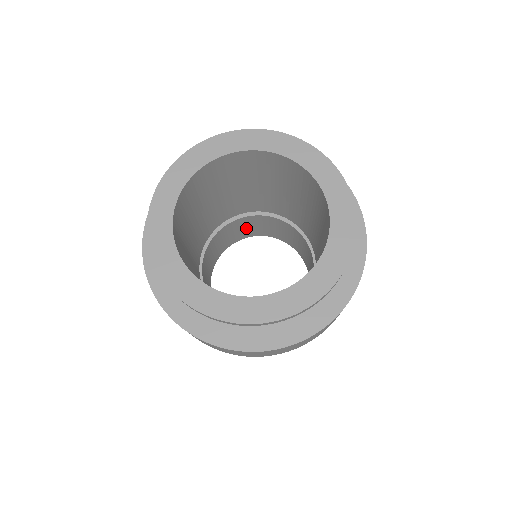
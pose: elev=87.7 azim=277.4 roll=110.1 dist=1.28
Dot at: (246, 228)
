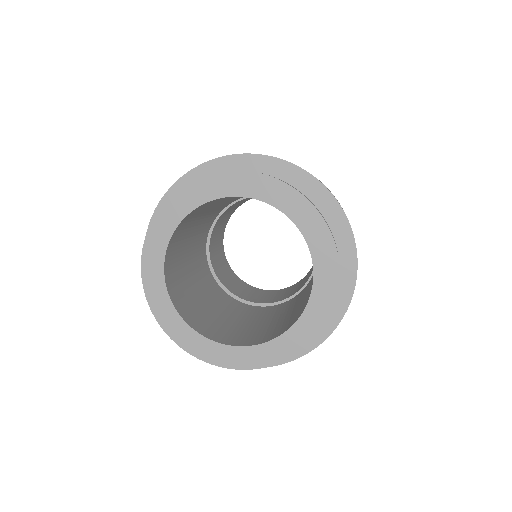
Dot at: (249, 198)
